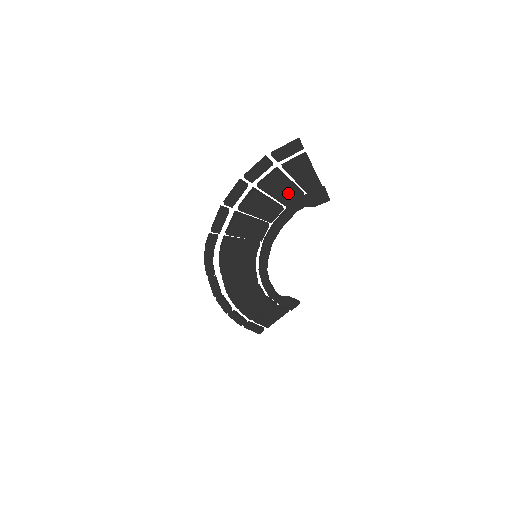
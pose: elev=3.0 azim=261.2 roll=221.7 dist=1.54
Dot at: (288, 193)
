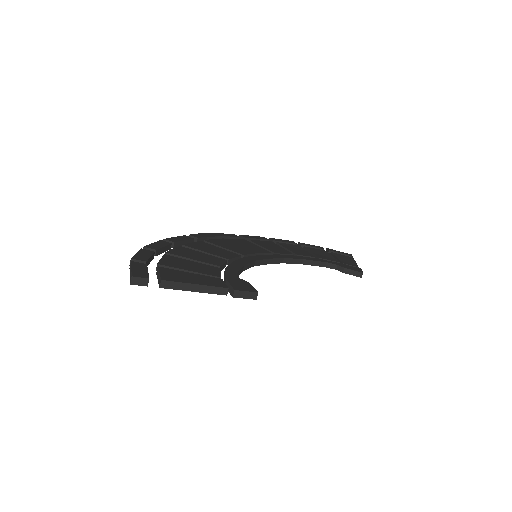
Dot at: occluded
